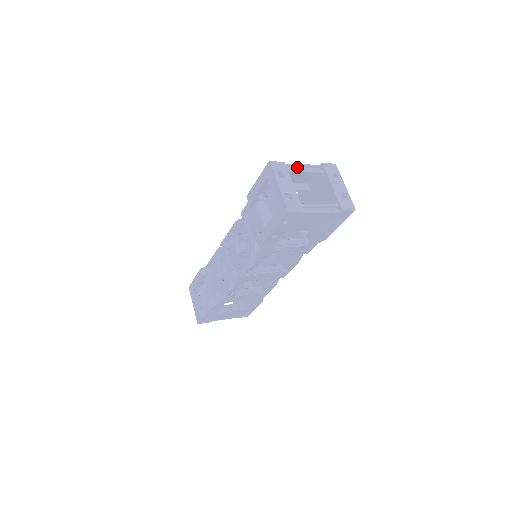
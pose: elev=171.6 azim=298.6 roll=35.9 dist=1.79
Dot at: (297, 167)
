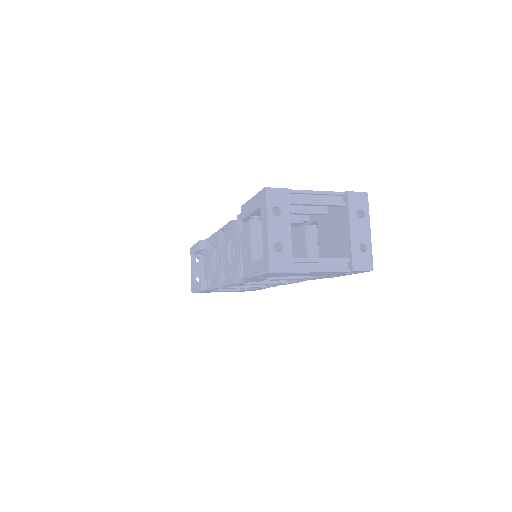
Dot at: (308, 194)
